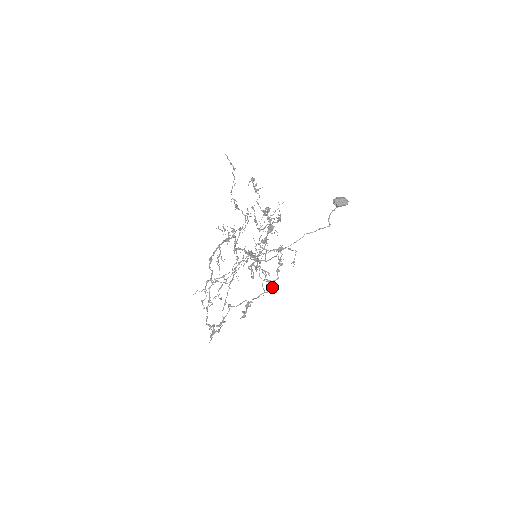
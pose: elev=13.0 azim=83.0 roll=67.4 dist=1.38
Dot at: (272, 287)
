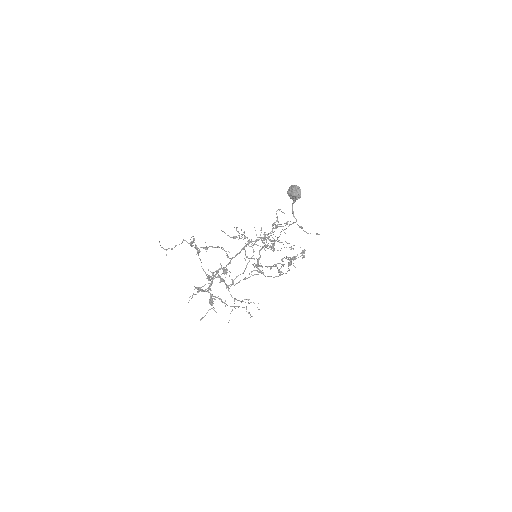
Dot at: occluded
